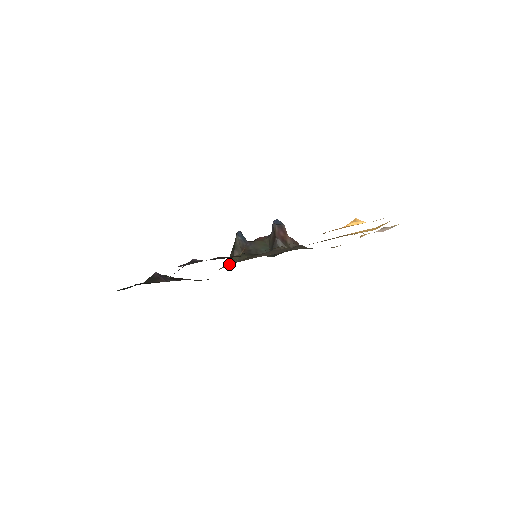
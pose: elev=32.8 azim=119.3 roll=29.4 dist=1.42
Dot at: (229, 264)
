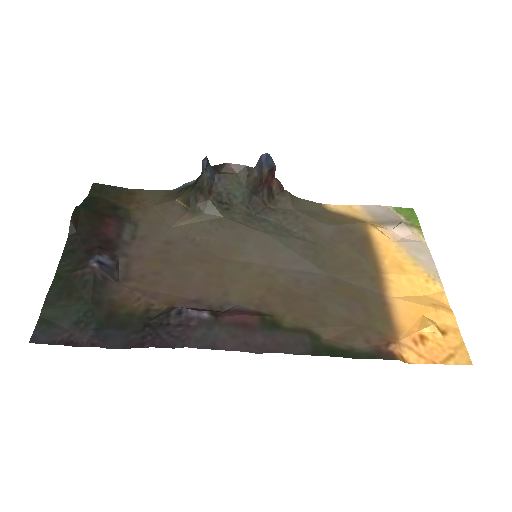
Dot at: (192, 220)
